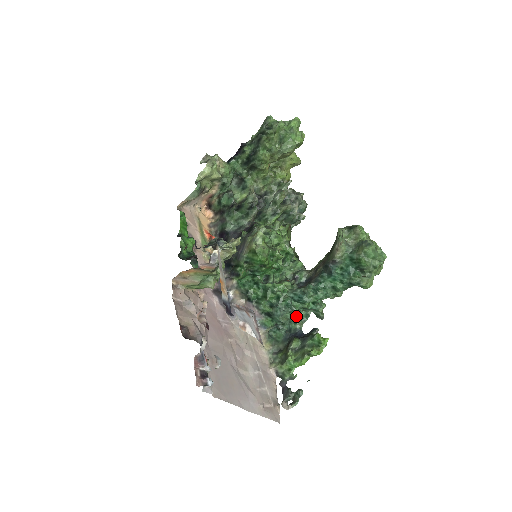
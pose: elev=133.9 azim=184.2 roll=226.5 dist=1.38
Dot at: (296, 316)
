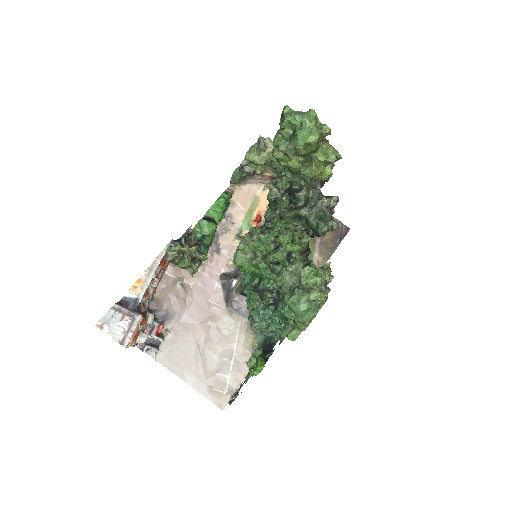
Dot at: (270, 329)
